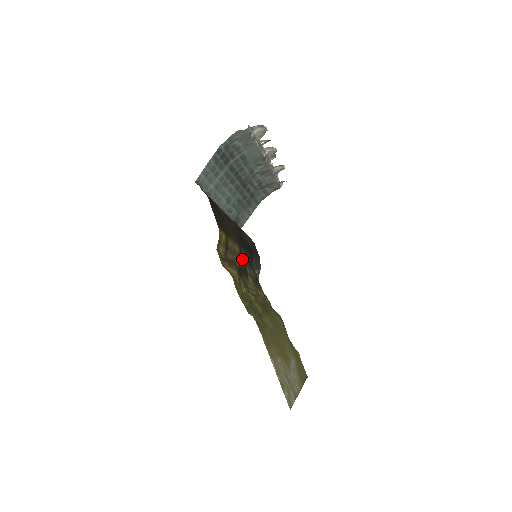
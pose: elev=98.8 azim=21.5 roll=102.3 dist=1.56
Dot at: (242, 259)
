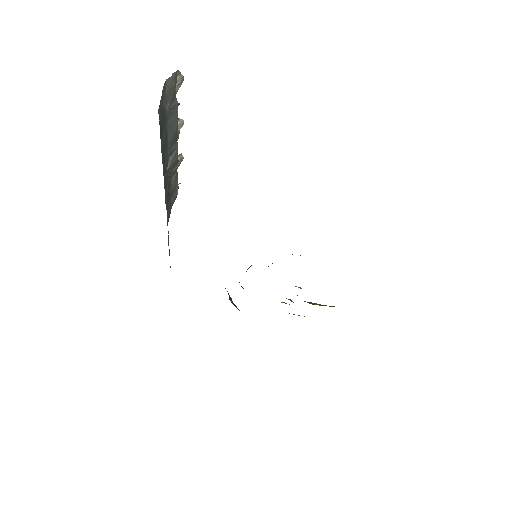
Dot at: (246, 271)
